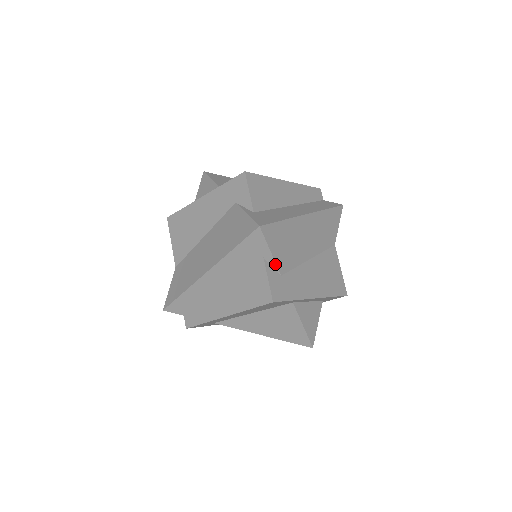
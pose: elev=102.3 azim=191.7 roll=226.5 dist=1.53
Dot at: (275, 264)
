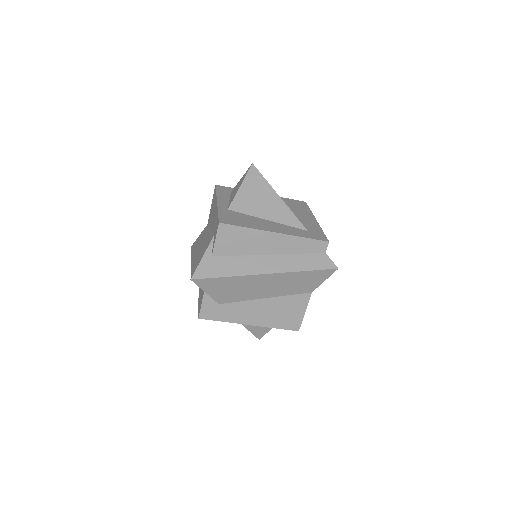
Dot at: (212, 298)
